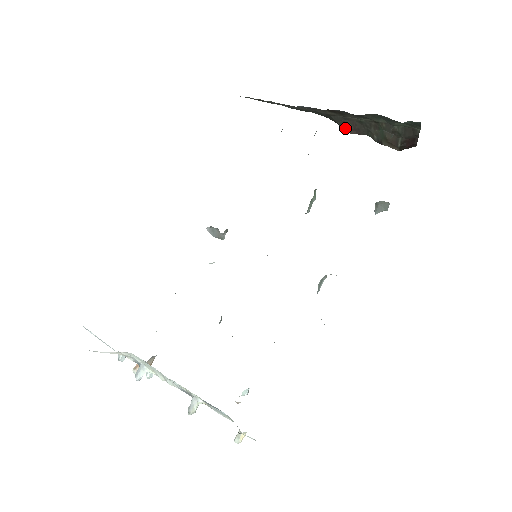
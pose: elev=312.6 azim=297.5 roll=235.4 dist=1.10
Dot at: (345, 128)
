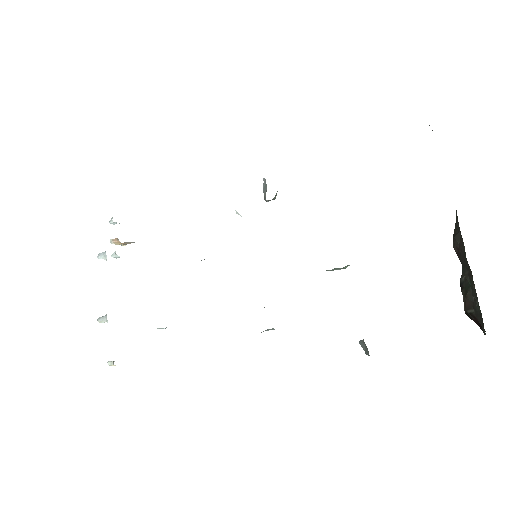
Dot at: (454, 237)
